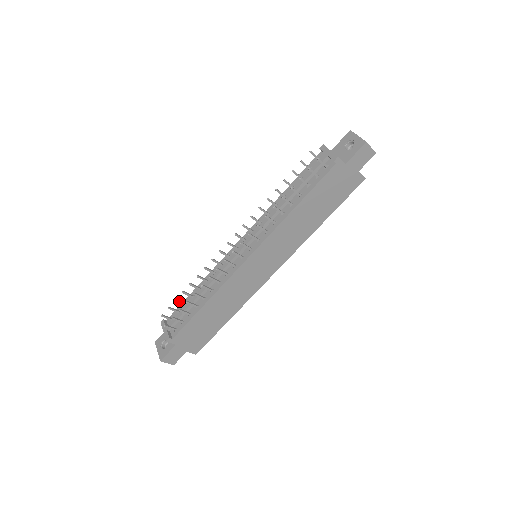
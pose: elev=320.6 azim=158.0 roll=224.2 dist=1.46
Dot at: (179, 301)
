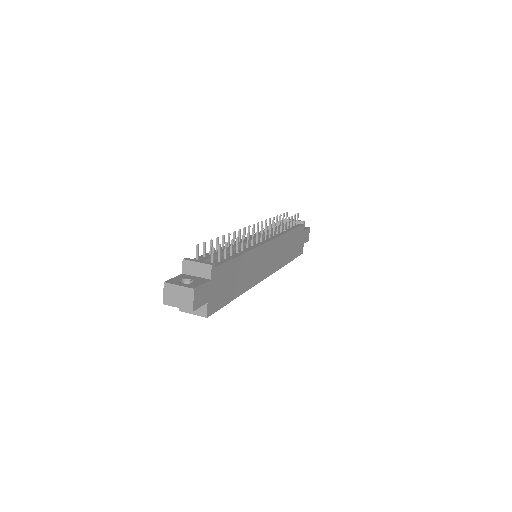
Dot at: (212, 244)
